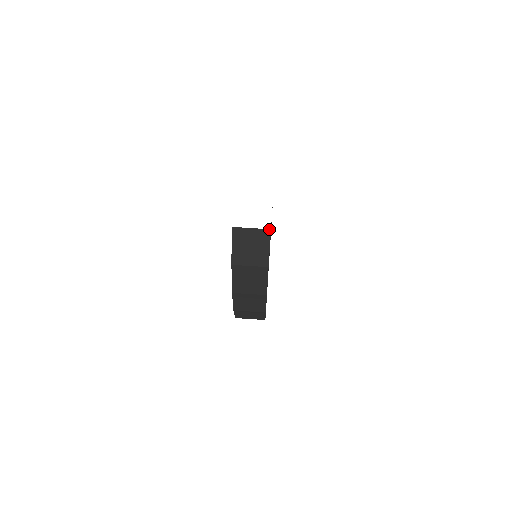
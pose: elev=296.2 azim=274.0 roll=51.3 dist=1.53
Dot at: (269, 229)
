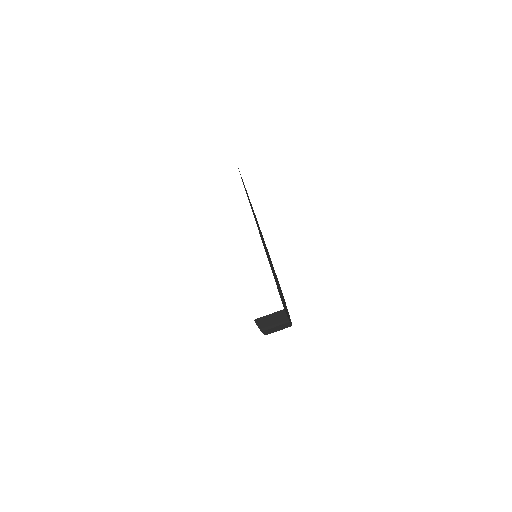
Dot at: (283, 309)
